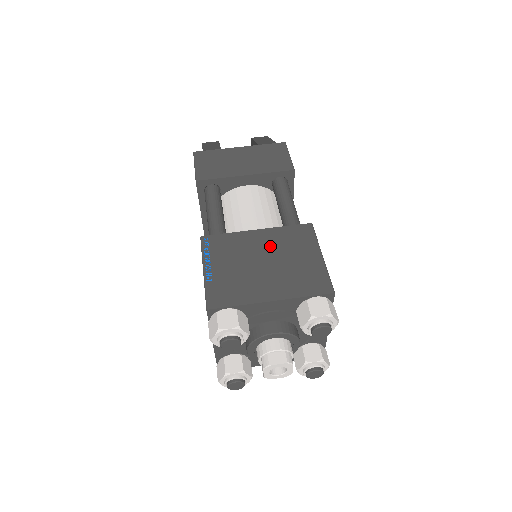
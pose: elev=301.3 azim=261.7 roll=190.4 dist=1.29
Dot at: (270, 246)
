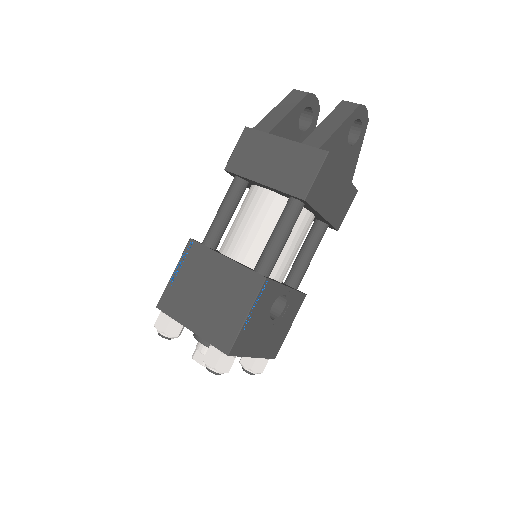
Dot at: (222, 280)
